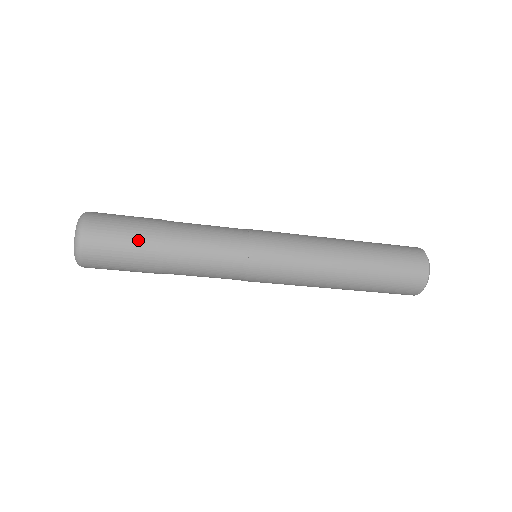
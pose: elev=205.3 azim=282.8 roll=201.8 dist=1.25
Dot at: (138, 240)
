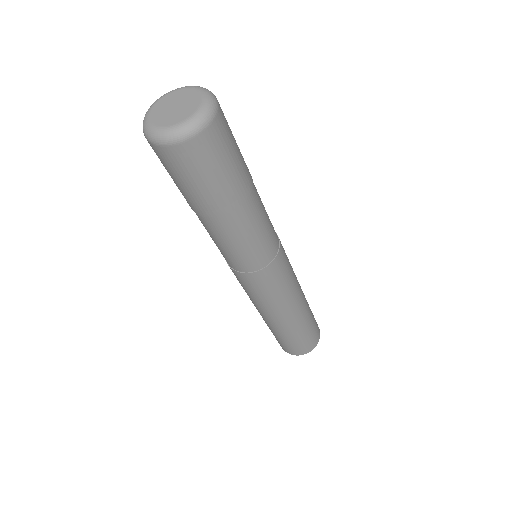
Dot at: occluded
